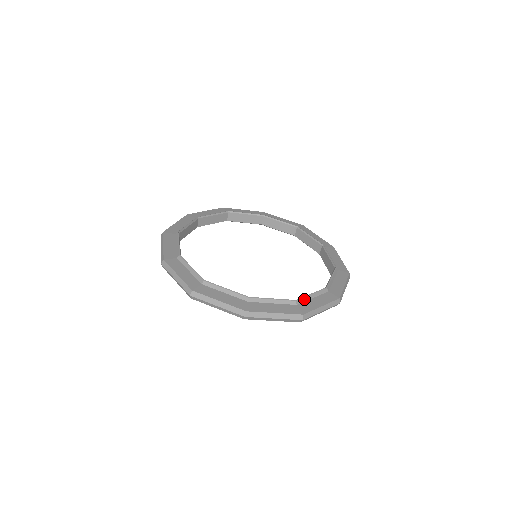
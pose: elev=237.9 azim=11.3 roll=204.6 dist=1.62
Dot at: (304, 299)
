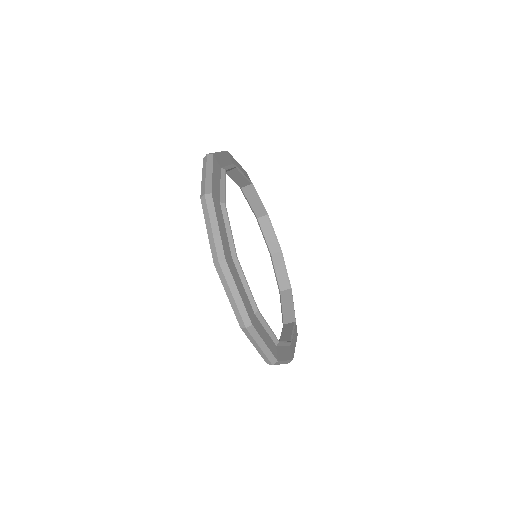
Dot at: (294, 315)
